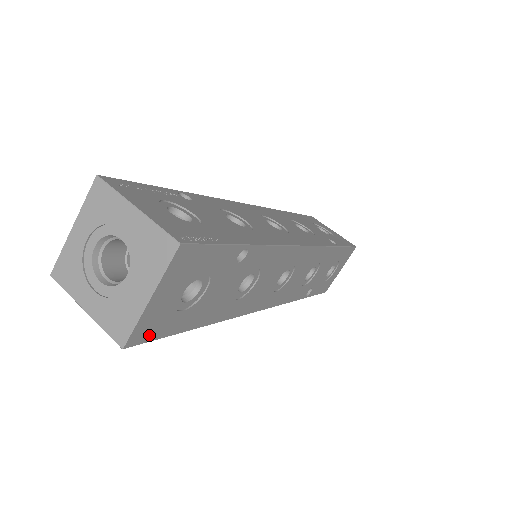
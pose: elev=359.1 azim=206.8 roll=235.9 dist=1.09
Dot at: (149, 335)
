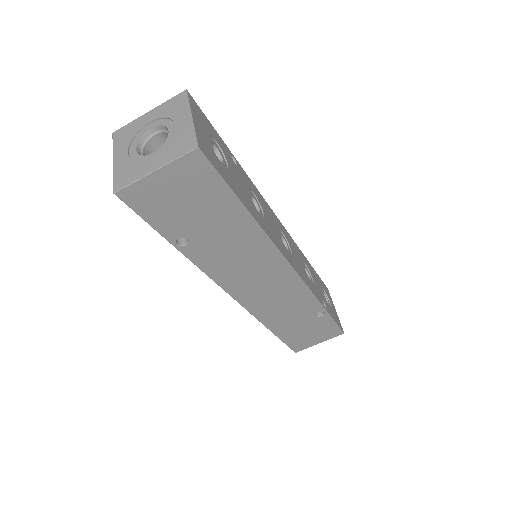
Dot at: (210, 159)
